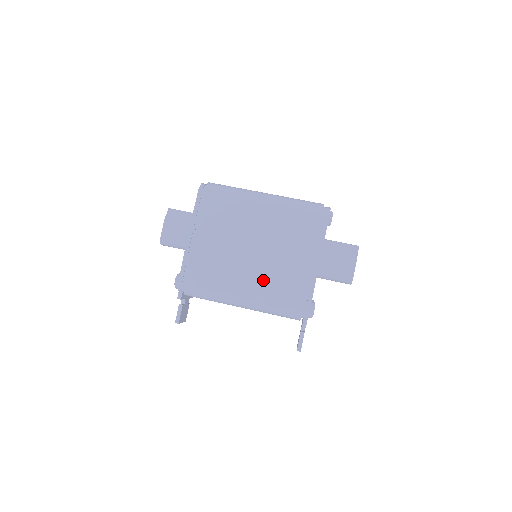
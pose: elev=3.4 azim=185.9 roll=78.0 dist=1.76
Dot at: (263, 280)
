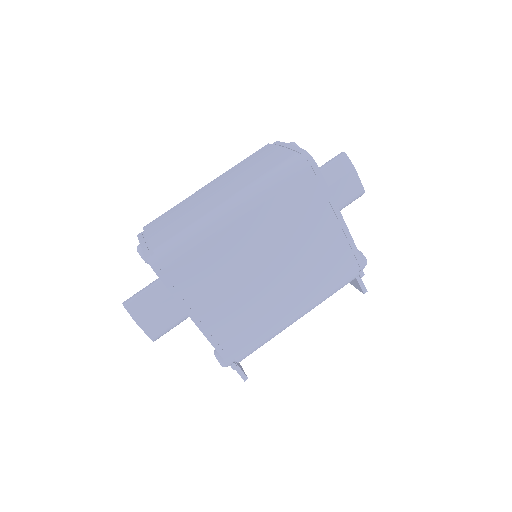
Dot at: (305, 284)
